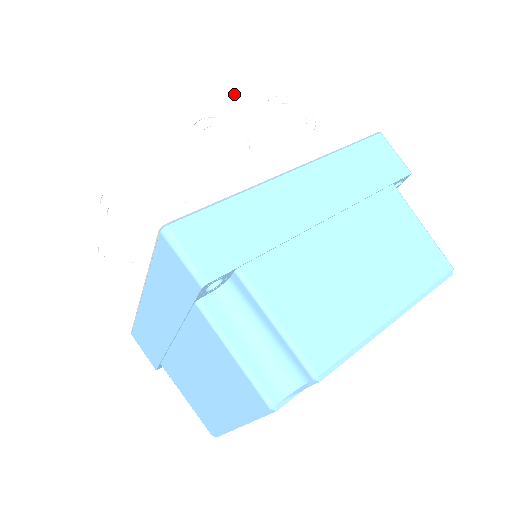
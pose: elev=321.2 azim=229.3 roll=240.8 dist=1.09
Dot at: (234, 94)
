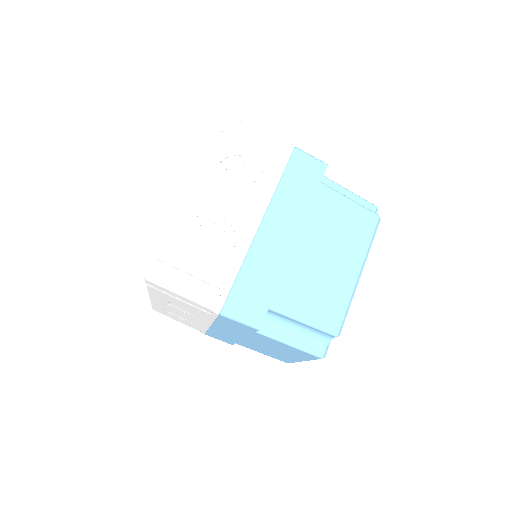
Dot at: occluded
